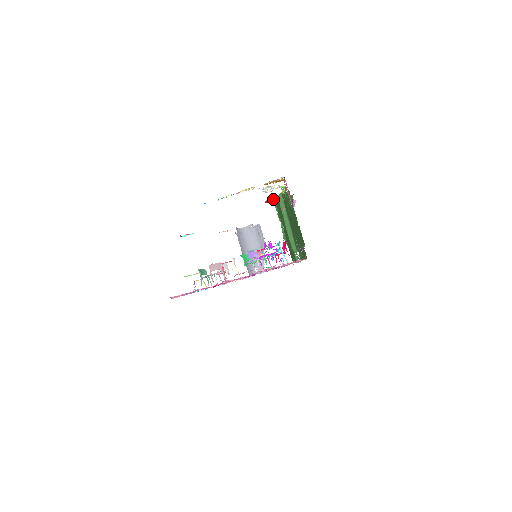
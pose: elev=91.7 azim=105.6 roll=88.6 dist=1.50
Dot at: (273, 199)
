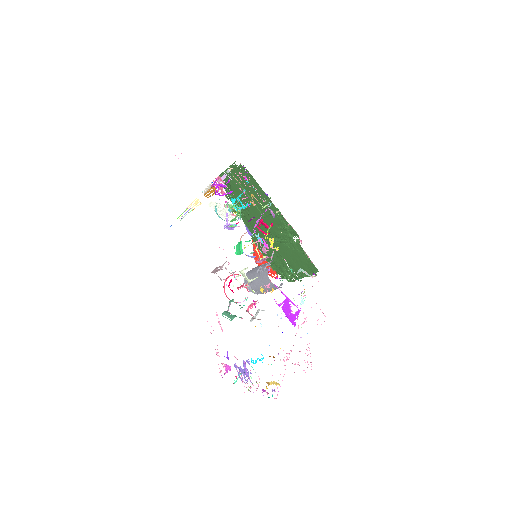
Dot at: occluded
